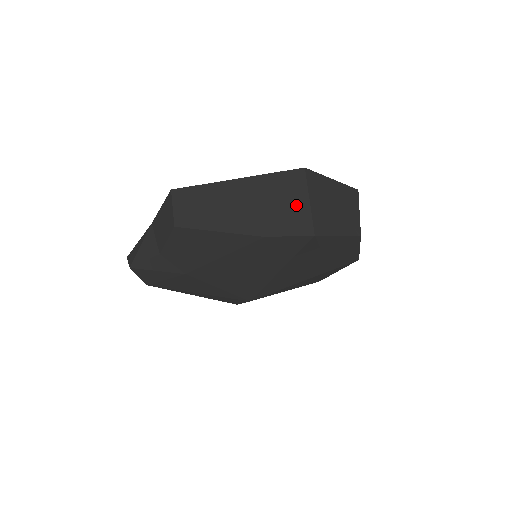
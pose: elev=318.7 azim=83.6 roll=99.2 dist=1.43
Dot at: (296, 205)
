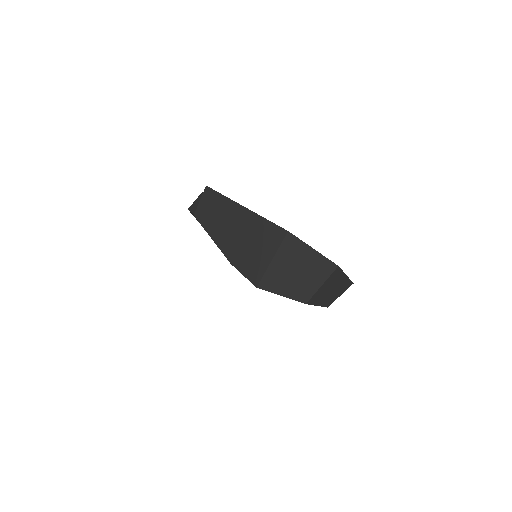
Dot at: (262, 256)
